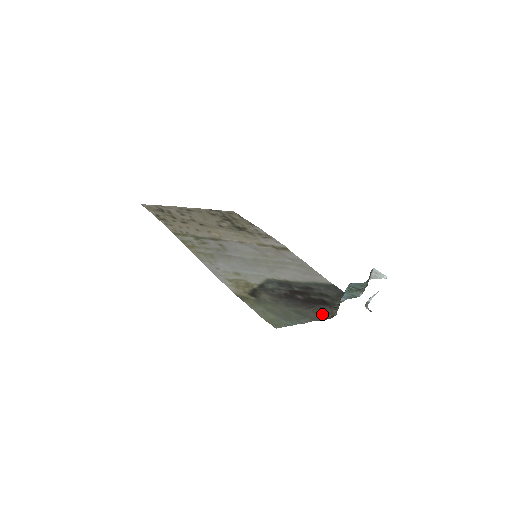
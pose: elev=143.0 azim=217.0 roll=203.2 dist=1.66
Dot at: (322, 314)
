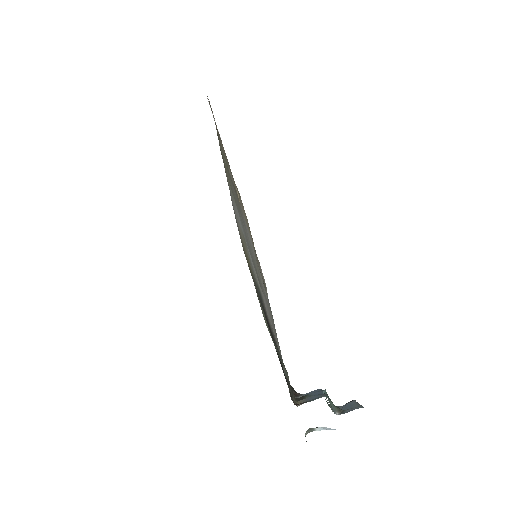
Dot at: occluded
